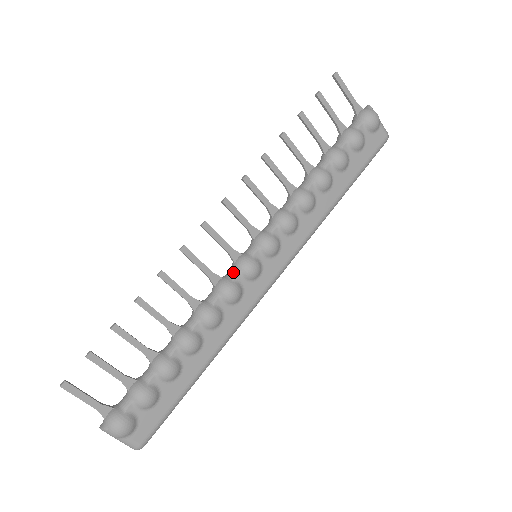
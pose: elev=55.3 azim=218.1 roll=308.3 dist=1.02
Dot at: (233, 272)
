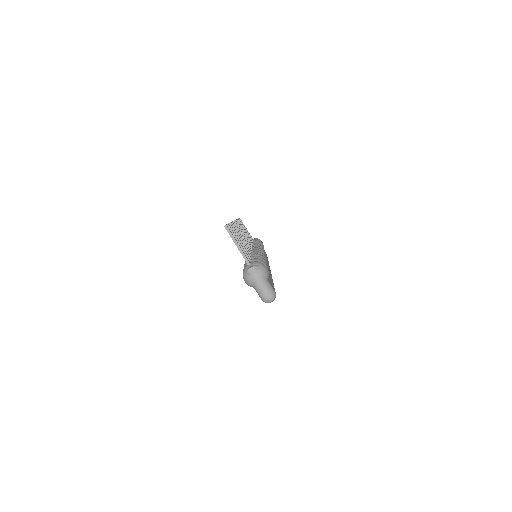
Dot at: occluded
